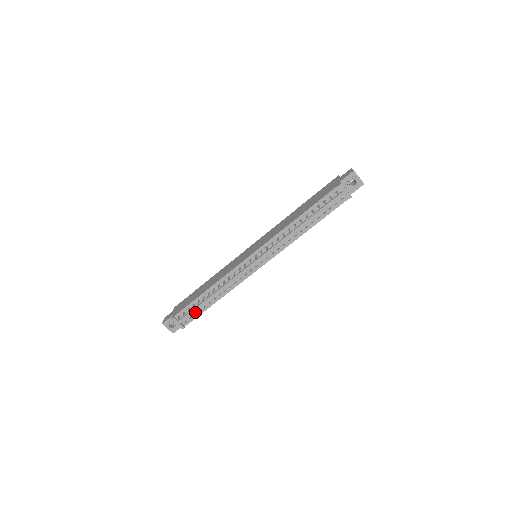
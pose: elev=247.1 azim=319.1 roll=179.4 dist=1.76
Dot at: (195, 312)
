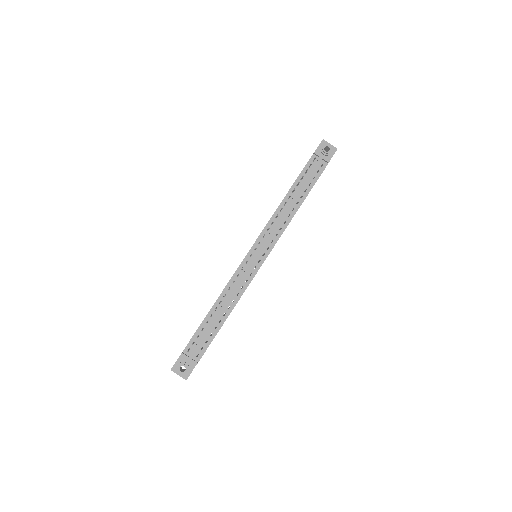
Dot at: (206, 339)
